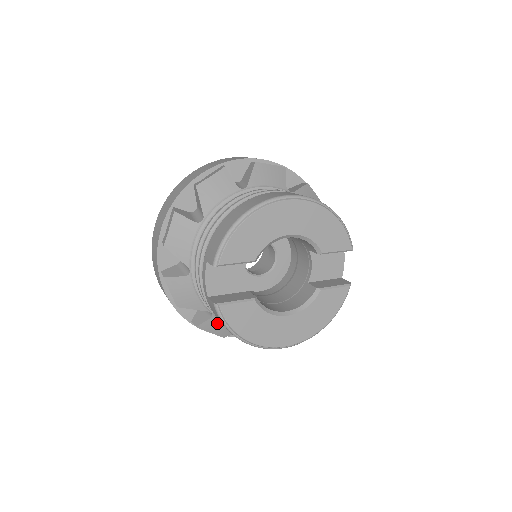
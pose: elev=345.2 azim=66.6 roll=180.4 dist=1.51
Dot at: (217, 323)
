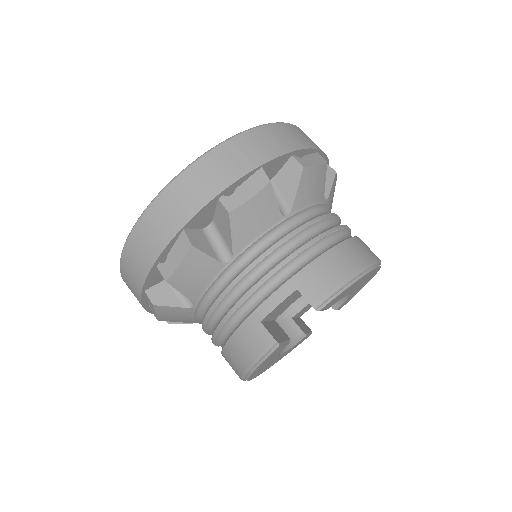
Dot at: (181, 313)
